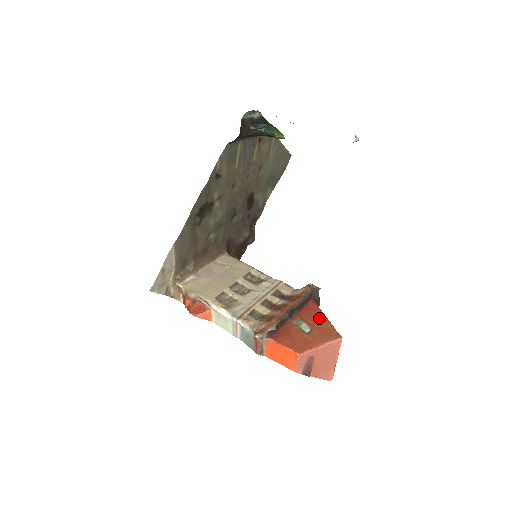
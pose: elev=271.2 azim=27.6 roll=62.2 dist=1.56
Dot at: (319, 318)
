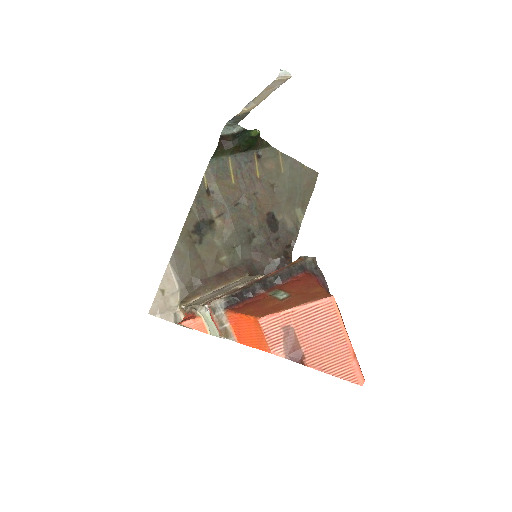
Dot at: (307, 286)
